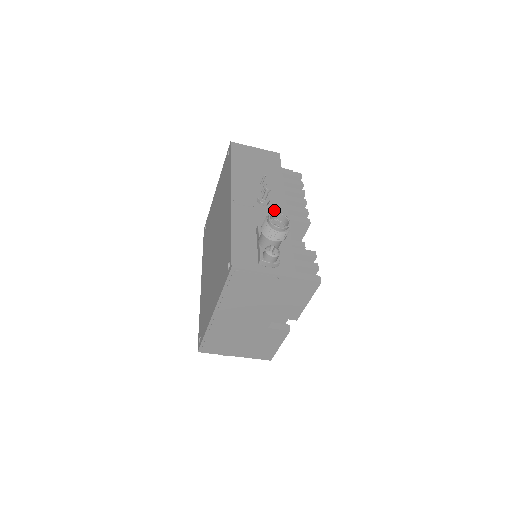
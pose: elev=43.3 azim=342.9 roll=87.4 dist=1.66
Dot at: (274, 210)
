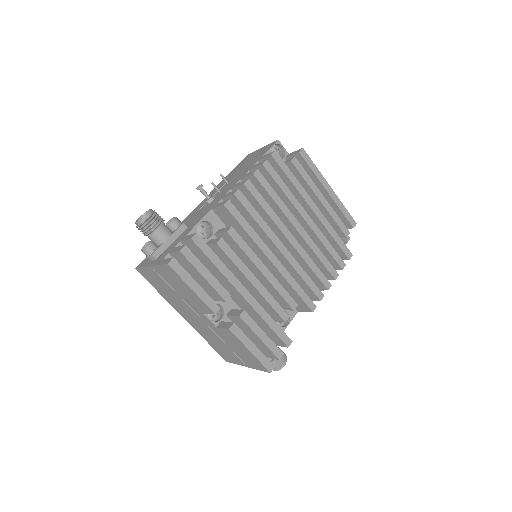
Dot at: (210, 205)
